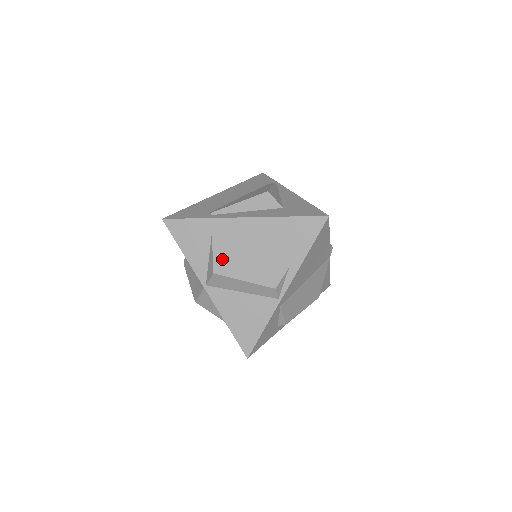
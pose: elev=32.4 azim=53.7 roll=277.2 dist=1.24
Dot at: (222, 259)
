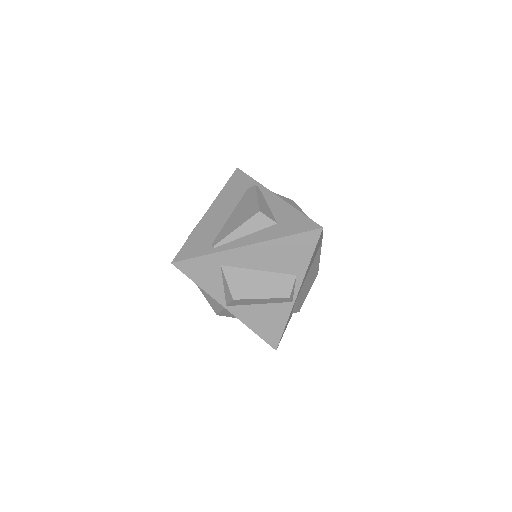
Dot at: (237, 285)
